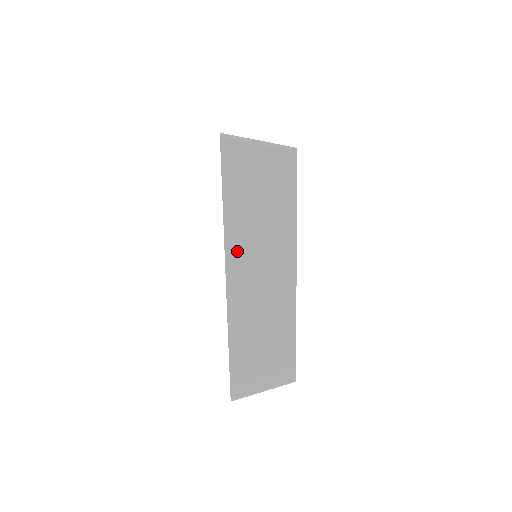
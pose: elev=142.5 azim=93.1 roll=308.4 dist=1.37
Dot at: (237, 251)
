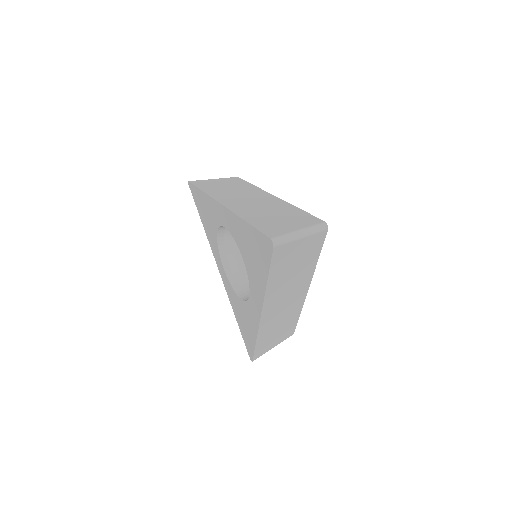
Dot at: (272, 299)
